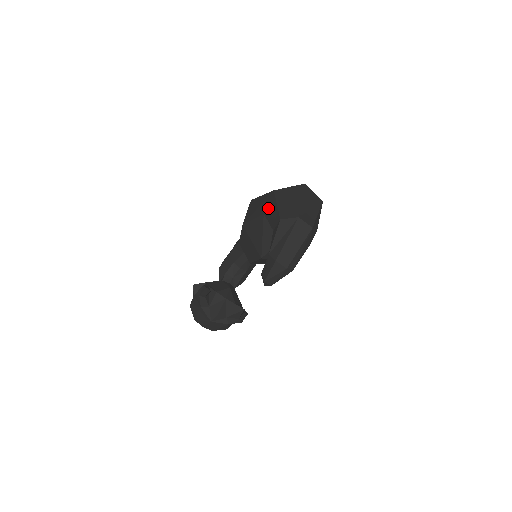
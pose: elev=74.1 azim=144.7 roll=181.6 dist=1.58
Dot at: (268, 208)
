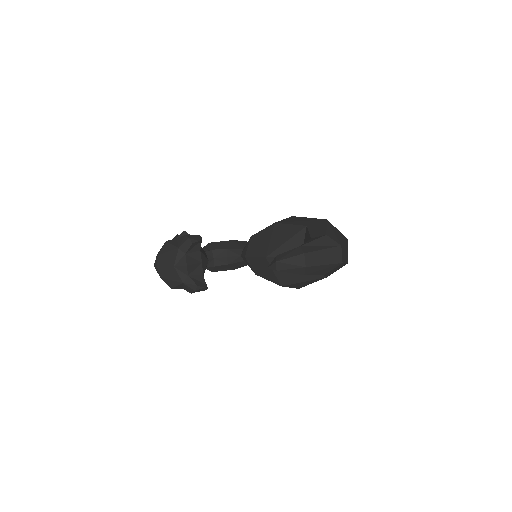
Dot at: (315, 225)
